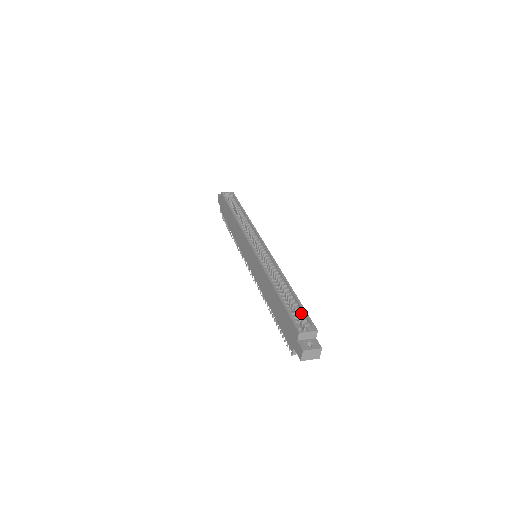
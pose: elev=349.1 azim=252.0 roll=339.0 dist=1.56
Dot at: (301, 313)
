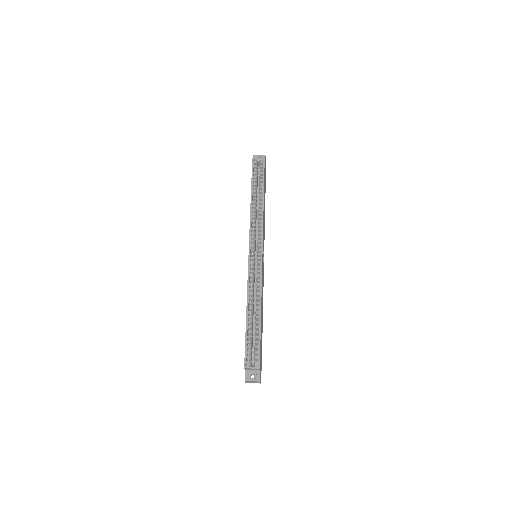
Dot at: (258, 343)
